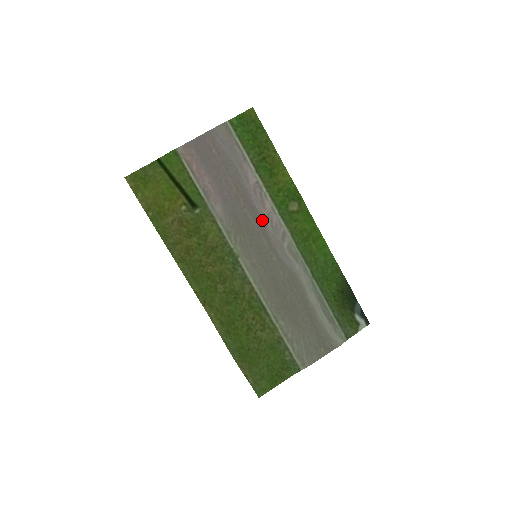
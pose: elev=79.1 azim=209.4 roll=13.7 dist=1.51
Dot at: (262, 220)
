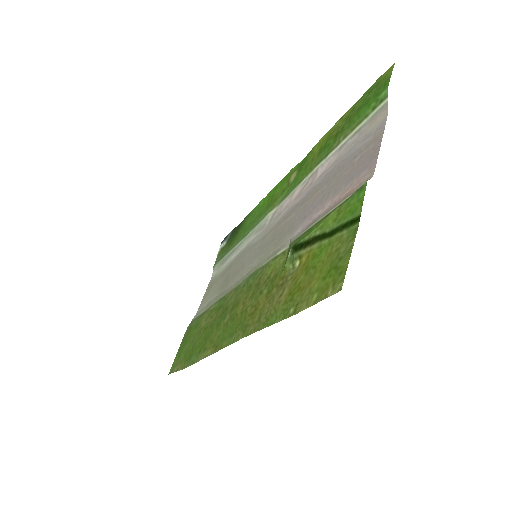
Dot at: (285, 214)
